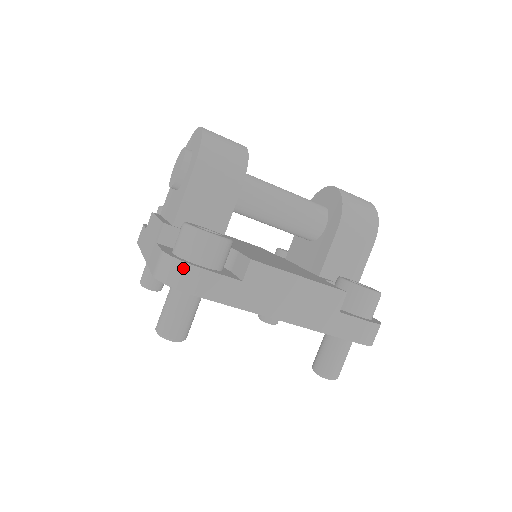
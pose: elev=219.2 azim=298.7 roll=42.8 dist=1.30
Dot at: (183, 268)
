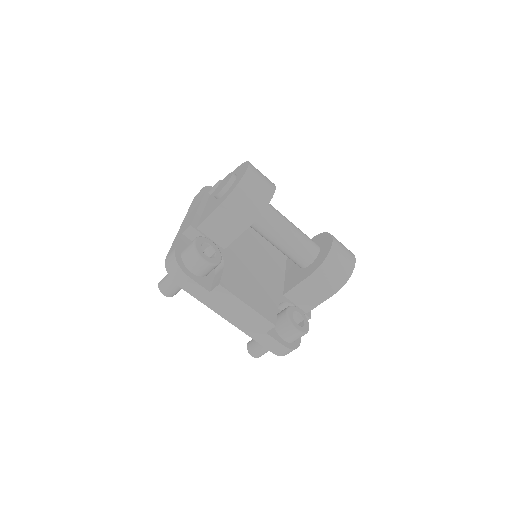
Dot at: (178, 270)
